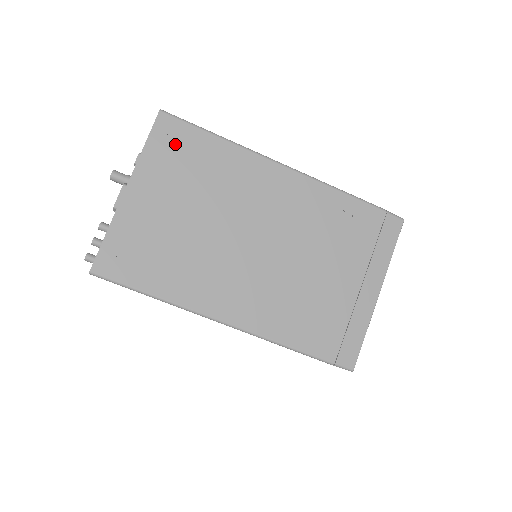
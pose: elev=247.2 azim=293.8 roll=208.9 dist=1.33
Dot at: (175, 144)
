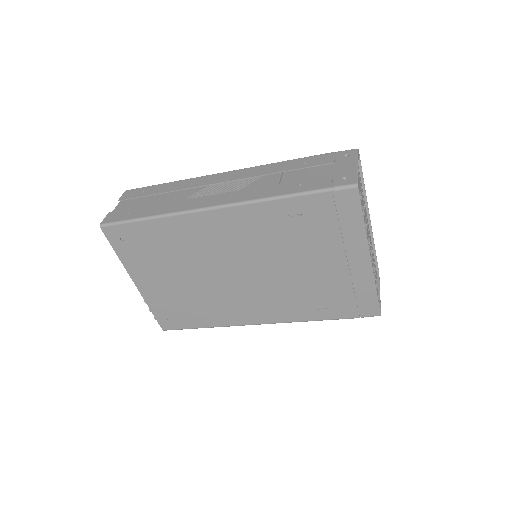
Dot at: (130, 242)
